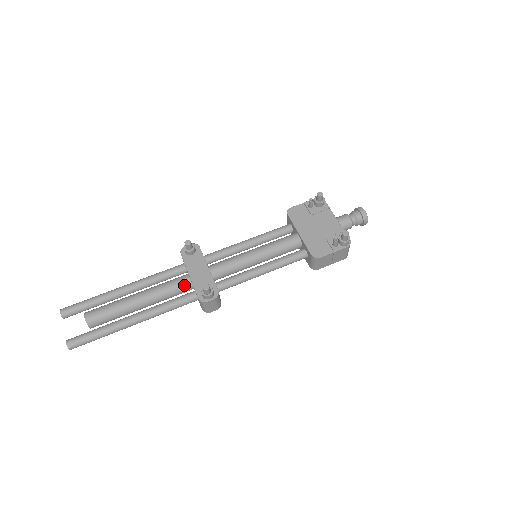
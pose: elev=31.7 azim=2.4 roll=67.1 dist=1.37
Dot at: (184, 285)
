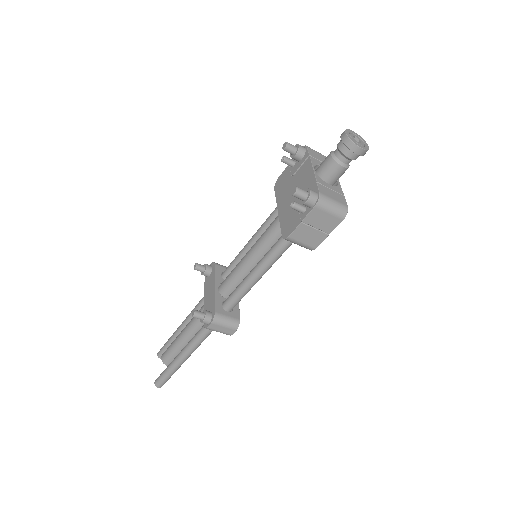
Dot at: occluded
